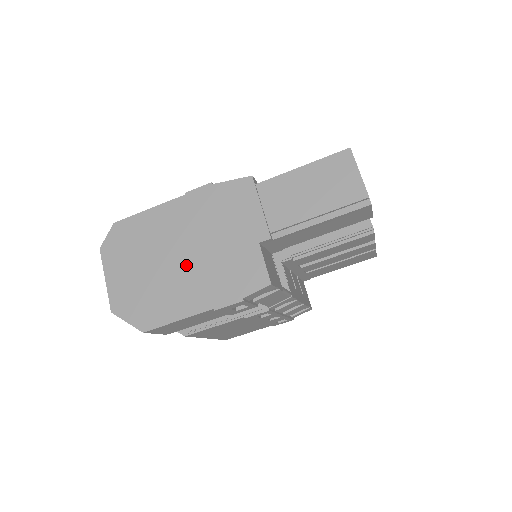
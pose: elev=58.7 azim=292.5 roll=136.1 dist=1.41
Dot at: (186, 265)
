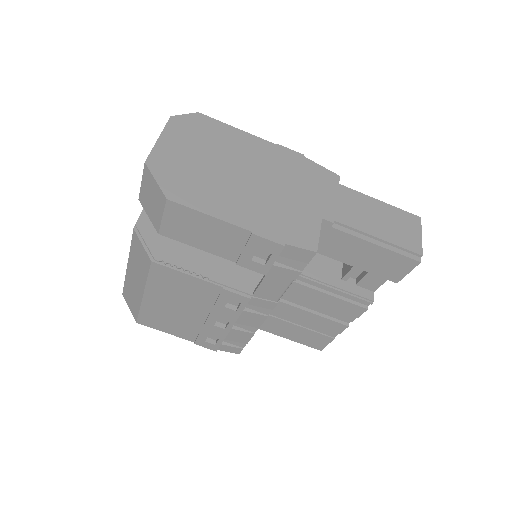
Dot at: (247, 185)
